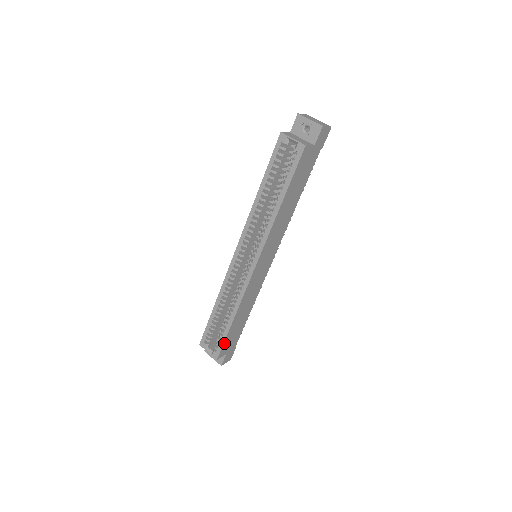
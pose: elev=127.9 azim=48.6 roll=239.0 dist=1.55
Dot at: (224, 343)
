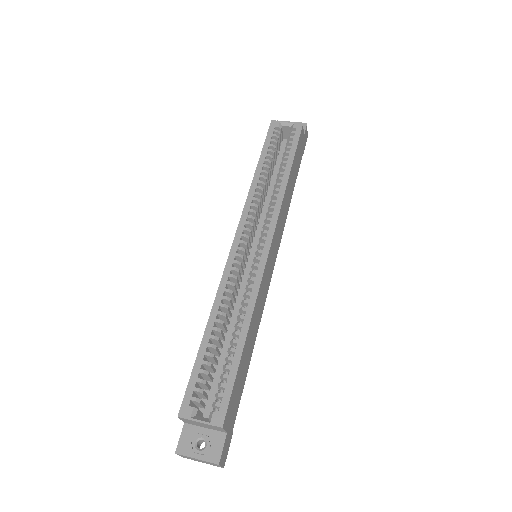
Dot at: (233, 388)
